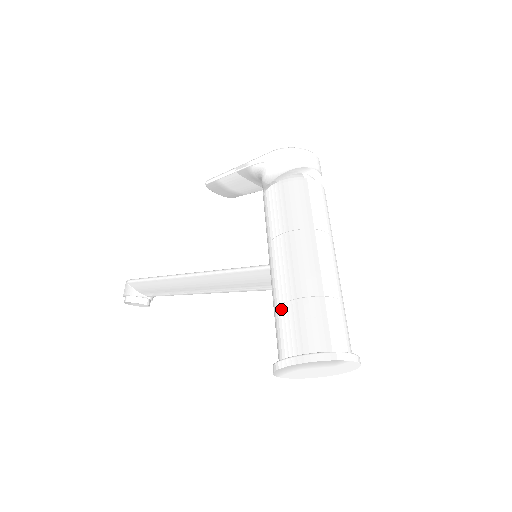
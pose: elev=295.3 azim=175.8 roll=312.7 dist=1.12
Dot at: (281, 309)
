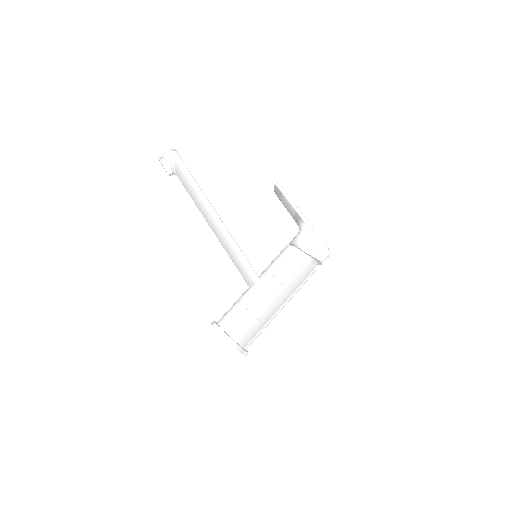
Dot at: (246, 312)
